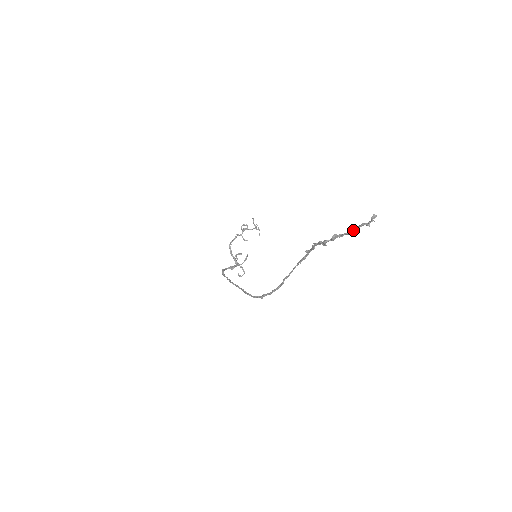
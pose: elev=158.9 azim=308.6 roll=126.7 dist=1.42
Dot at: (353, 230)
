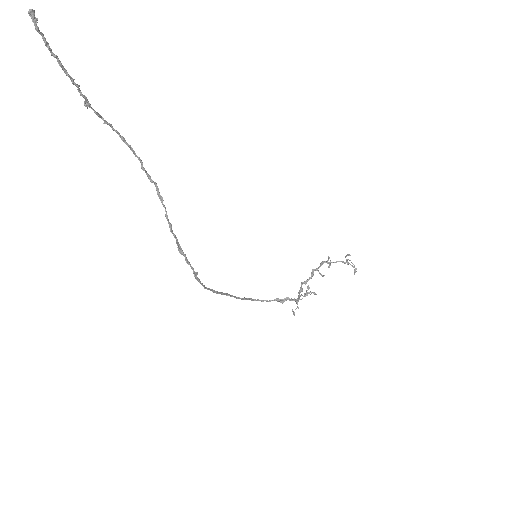
Dot at: (51, 54)
